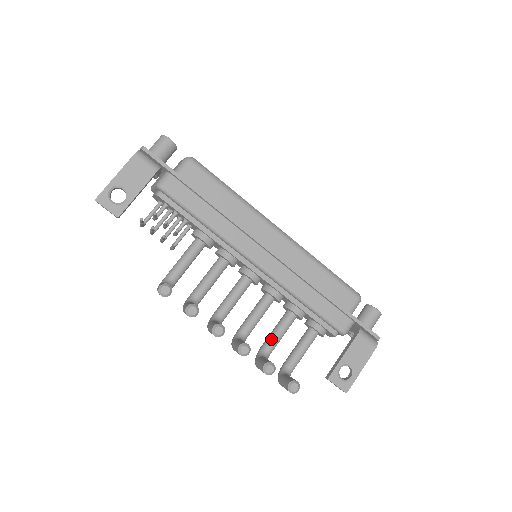
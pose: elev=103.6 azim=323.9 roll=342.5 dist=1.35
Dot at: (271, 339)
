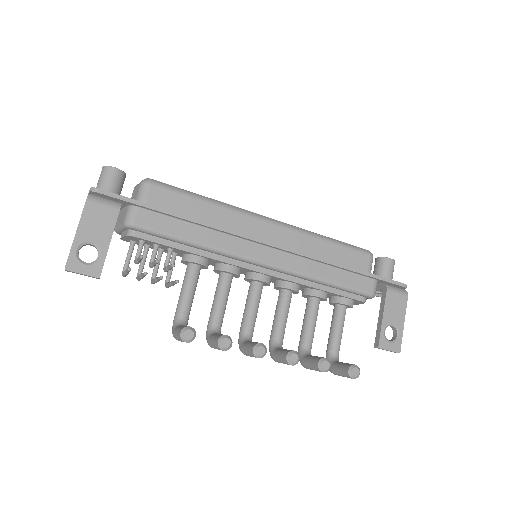
Dot at: (306, 333)
